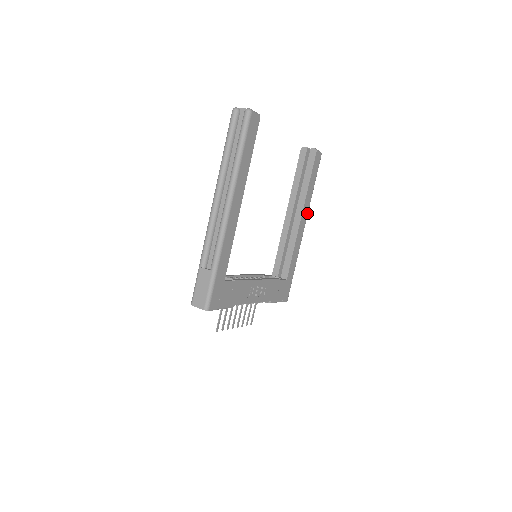
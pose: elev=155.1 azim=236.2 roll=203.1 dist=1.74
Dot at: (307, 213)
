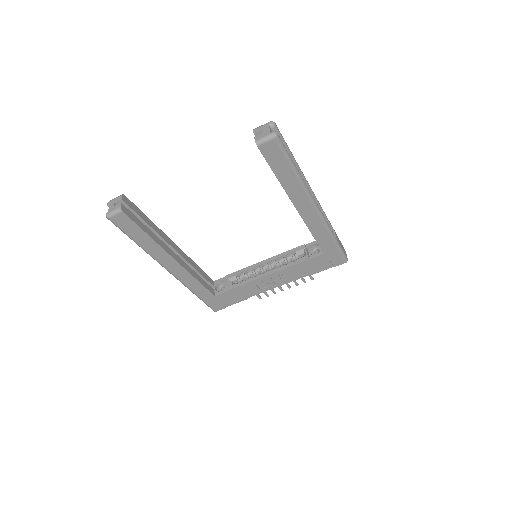
Dot at: (307, 197)
